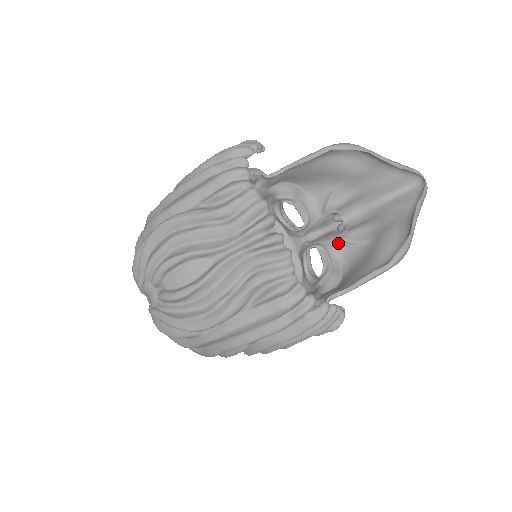
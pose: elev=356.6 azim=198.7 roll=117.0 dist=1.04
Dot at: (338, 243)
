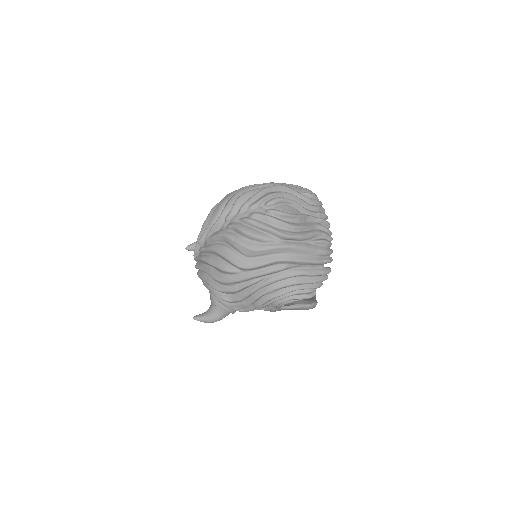
Dot at: occluded
